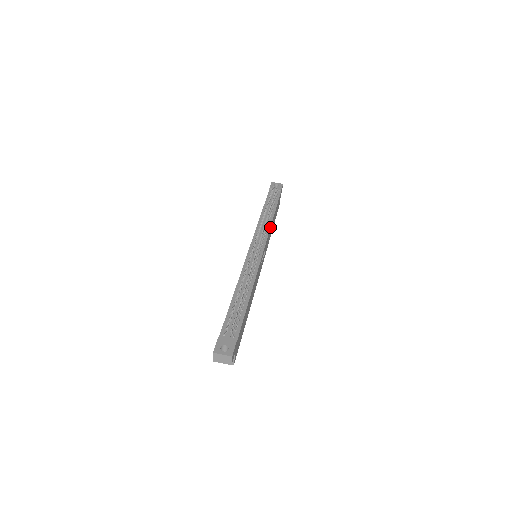
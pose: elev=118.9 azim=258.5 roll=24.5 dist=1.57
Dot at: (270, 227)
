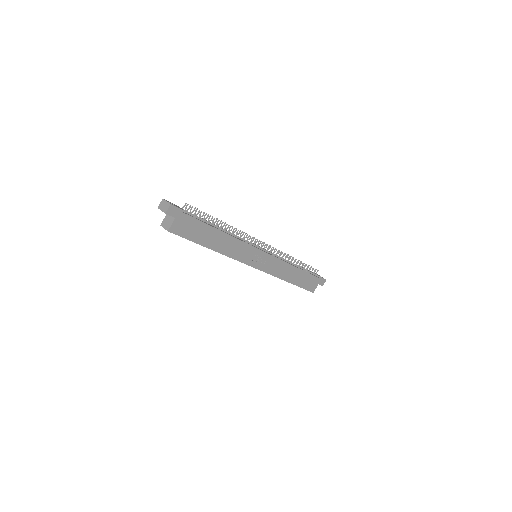
Dot at: (285, 261)
